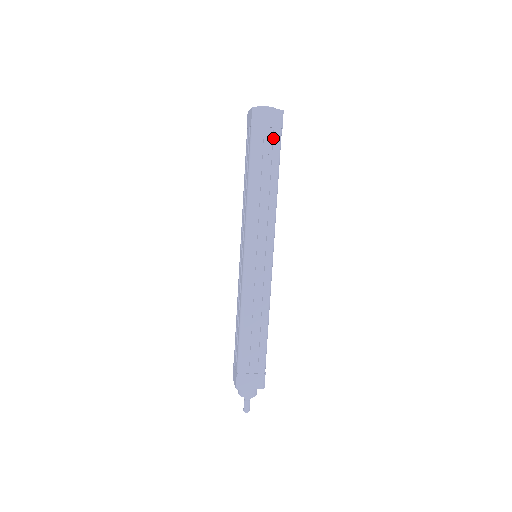
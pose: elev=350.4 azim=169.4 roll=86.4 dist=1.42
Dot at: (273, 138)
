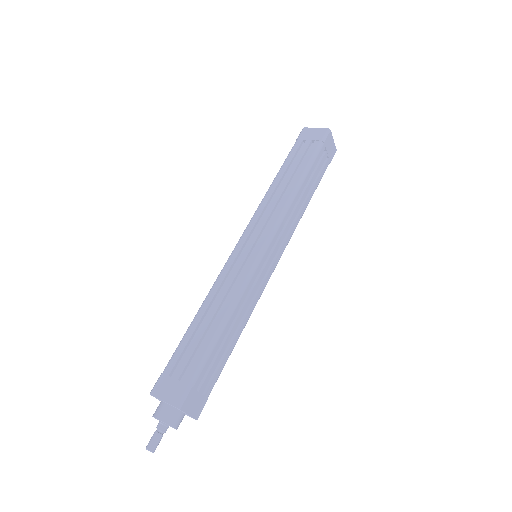
Dot at: (325, 165)
